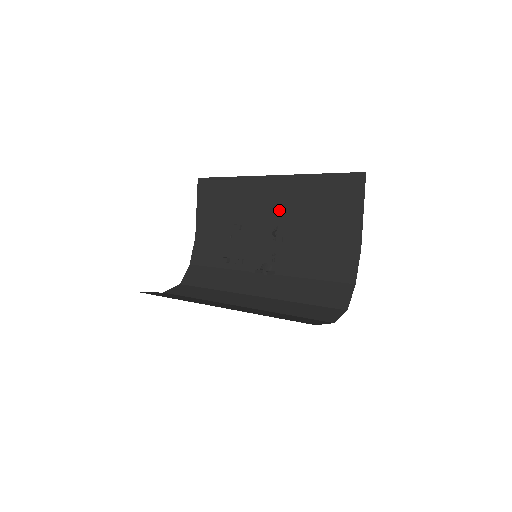
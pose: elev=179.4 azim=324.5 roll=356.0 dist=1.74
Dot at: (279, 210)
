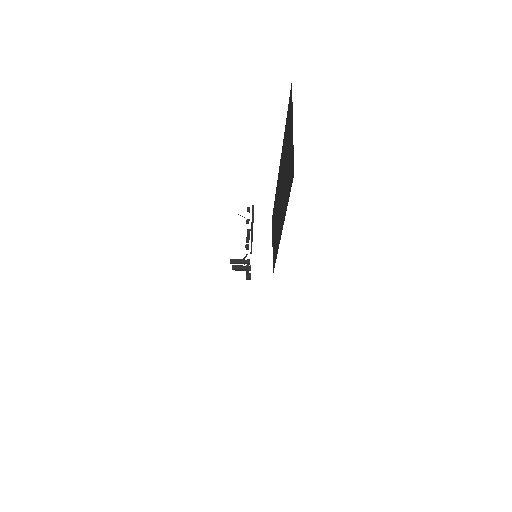
Dot at: (281, 196)
